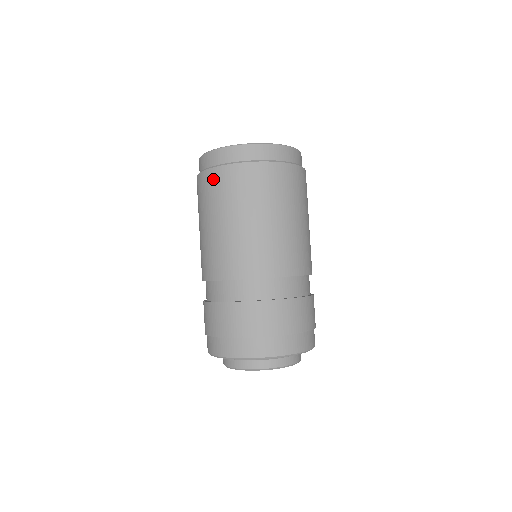
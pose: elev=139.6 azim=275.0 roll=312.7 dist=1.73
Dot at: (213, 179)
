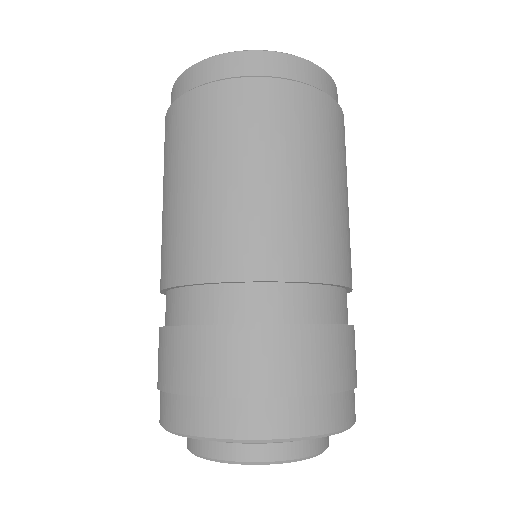
Dot at: (174, 119)
